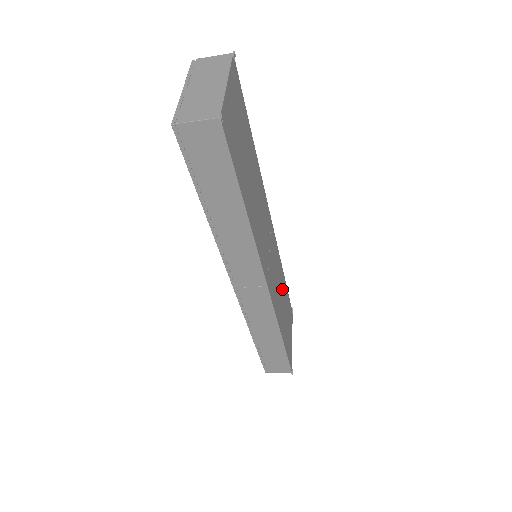
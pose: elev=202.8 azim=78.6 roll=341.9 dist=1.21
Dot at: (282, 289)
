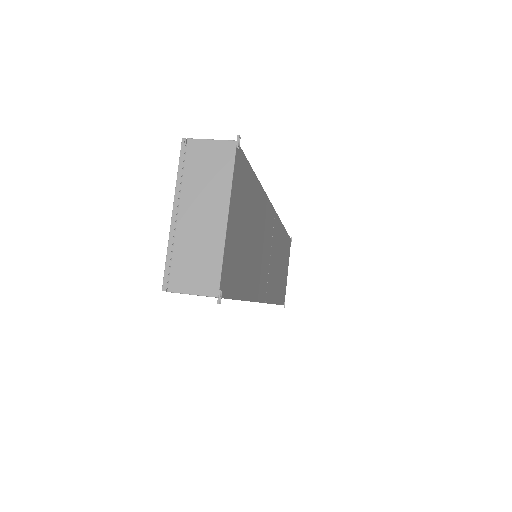
Dot at: (281, 252)
